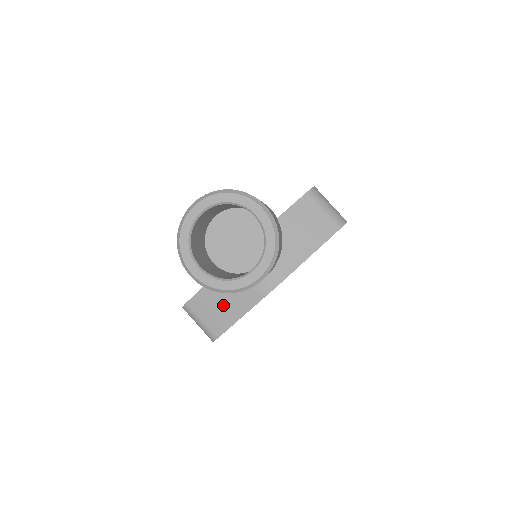
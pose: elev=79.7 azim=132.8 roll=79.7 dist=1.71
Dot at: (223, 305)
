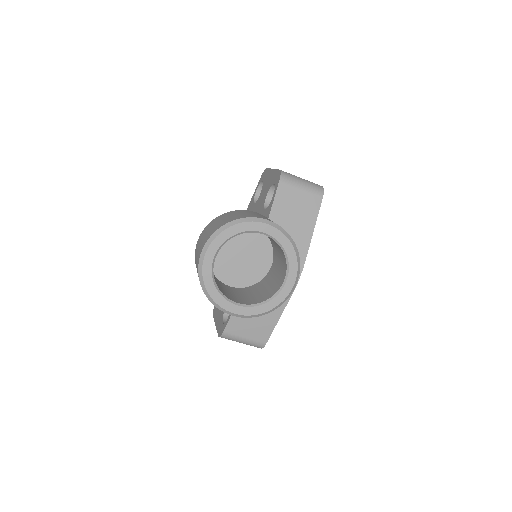
Dot at: (259, 316)
